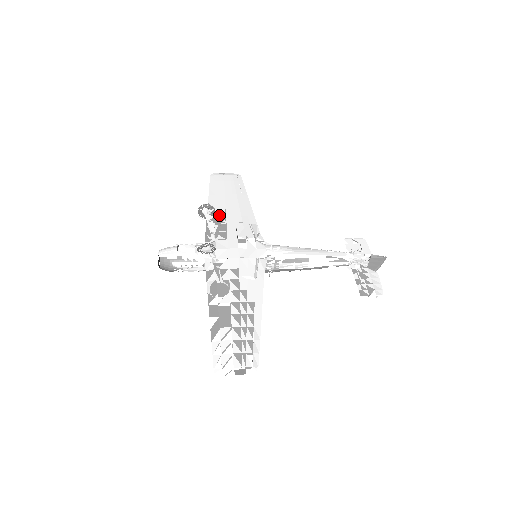
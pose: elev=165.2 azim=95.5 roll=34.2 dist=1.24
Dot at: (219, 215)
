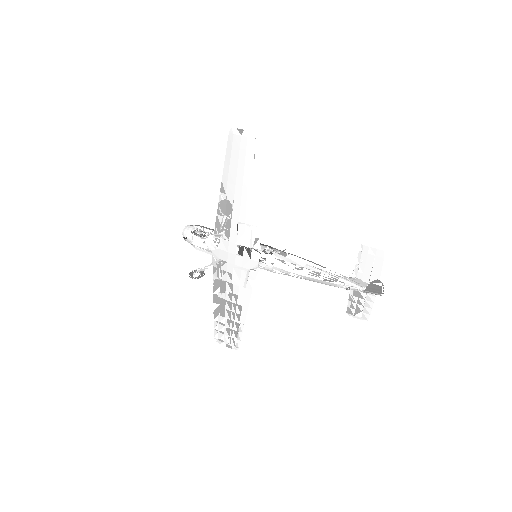
Dot at: (230, 200)
